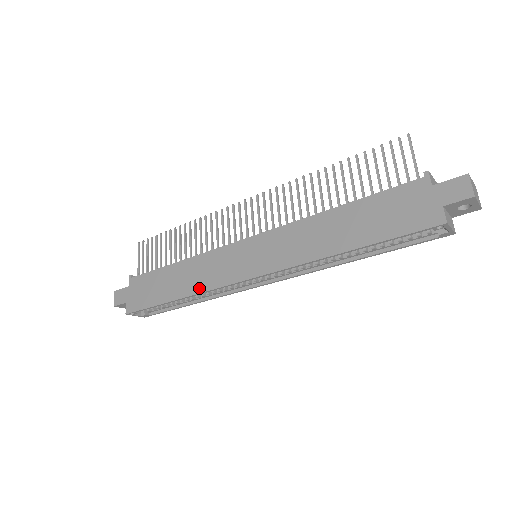
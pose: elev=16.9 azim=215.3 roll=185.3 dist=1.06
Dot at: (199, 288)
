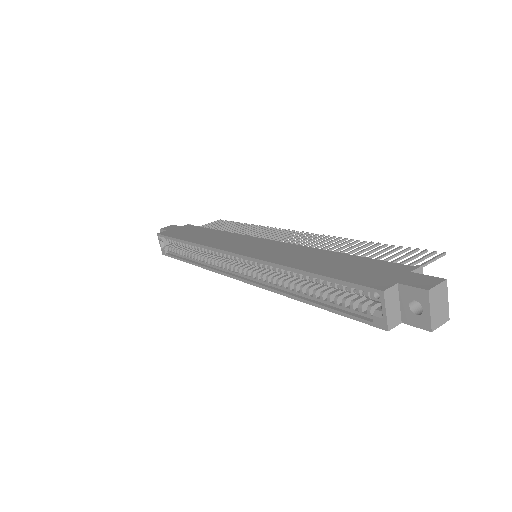
Dot at: (204, 242)
